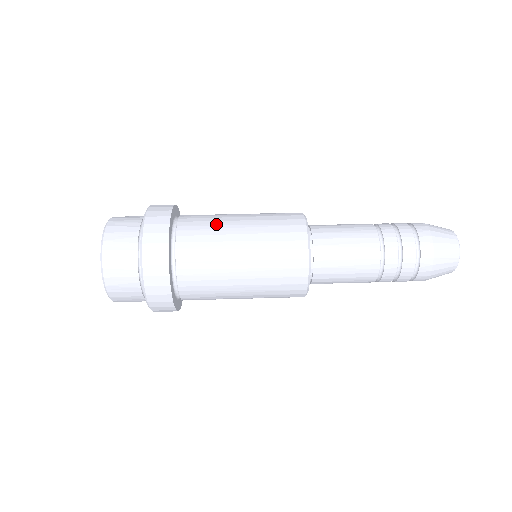
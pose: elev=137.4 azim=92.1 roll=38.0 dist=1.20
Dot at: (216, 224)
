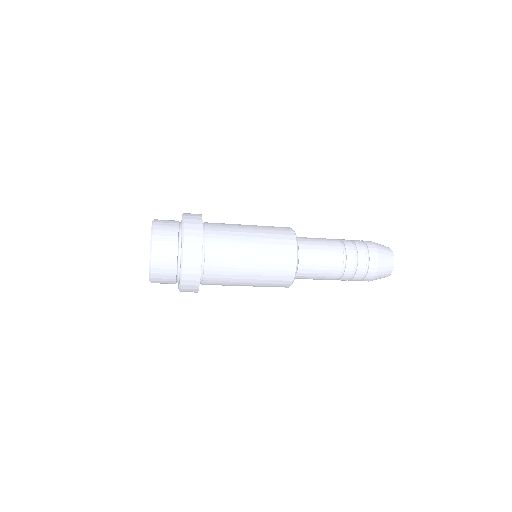
Dot at: occluded
